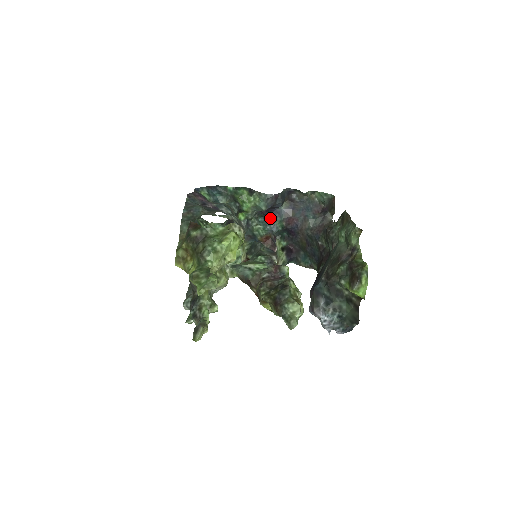
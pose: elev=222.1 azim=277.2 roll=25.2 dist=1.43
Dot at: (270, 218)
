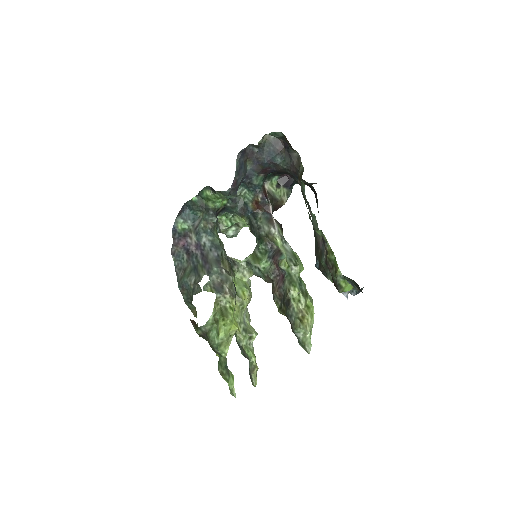
Dot at: (246, 182)
